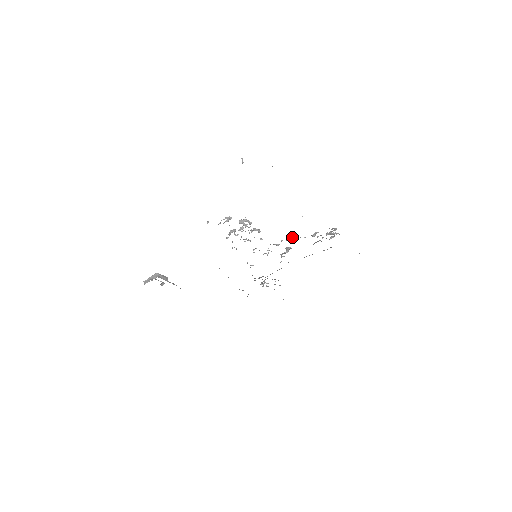
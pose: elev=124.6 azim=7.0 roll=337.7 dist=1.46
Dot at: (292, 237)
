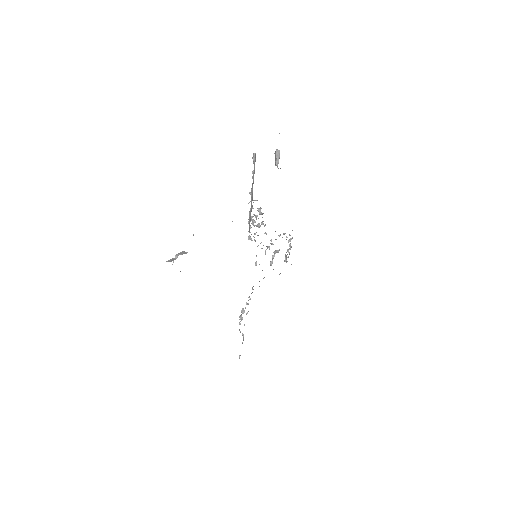
Dot at: (285, 233)
